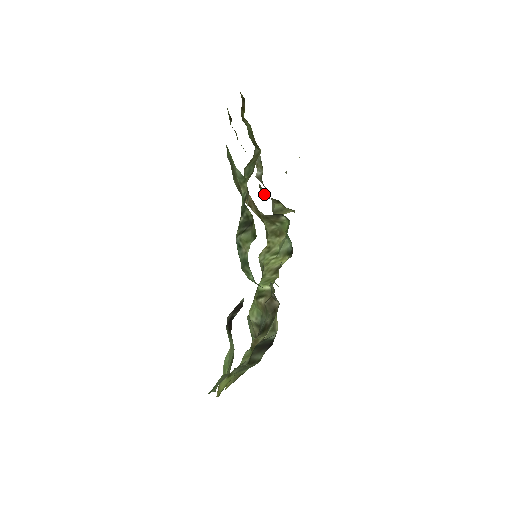
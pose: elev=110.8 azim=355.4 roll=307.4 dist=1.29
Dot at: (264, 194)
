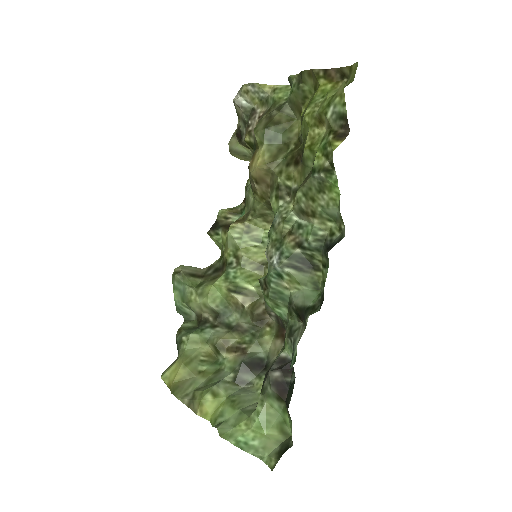
Dot at: (251, 146)
